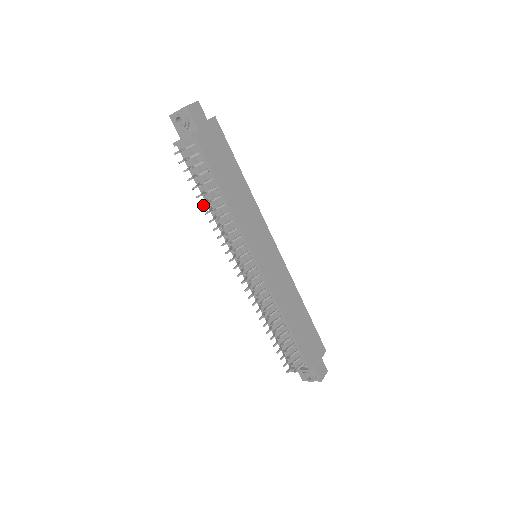
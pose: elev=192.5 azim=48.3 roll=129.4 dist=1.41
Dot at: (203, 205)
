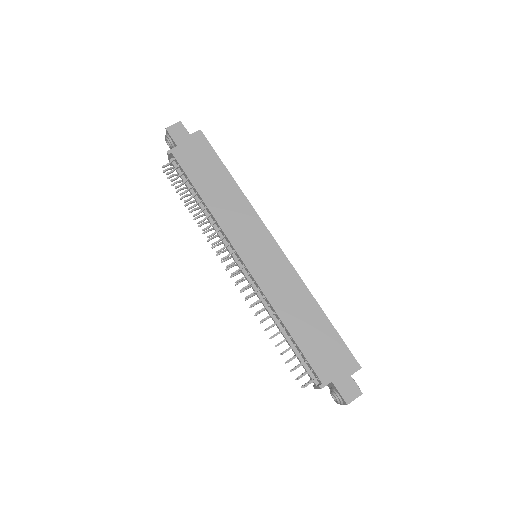
Dot at: (191, 212)
